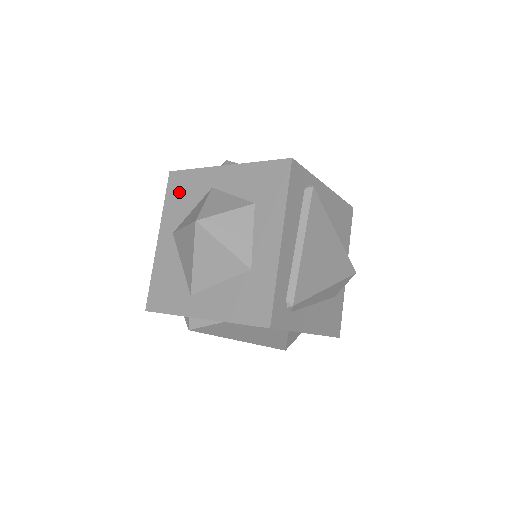
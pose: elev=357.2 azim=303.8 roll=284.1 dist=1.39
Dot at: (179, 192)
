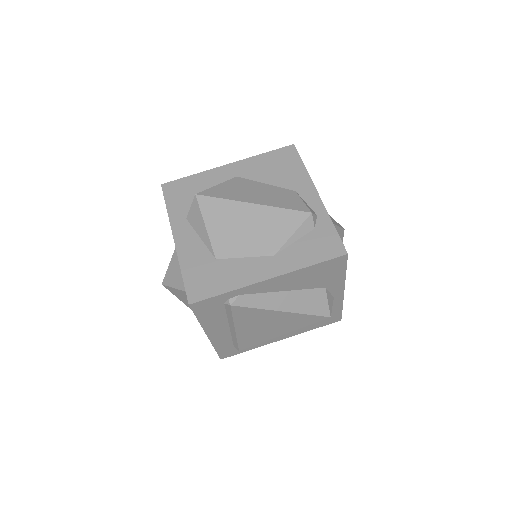
Dot at: occluded
